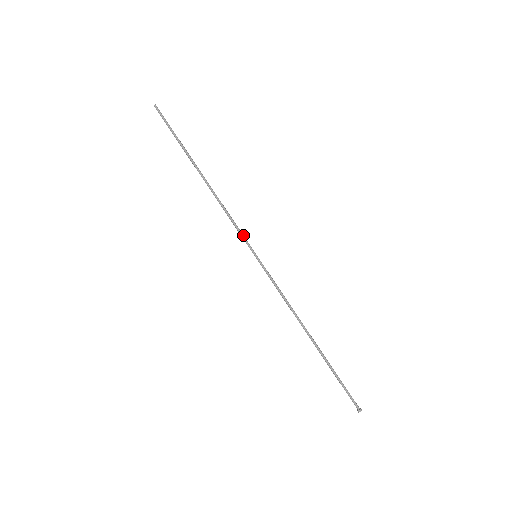
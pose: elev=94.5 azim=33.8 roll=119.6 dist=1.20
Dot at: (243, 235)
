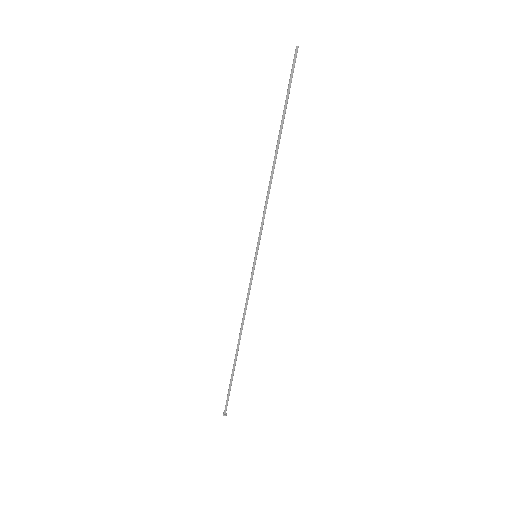
Dot at: occluded
